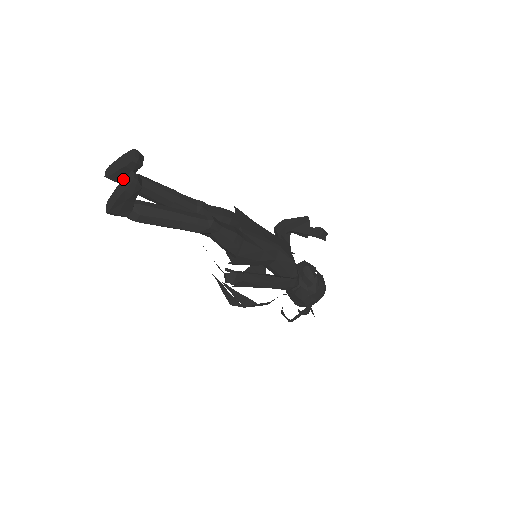
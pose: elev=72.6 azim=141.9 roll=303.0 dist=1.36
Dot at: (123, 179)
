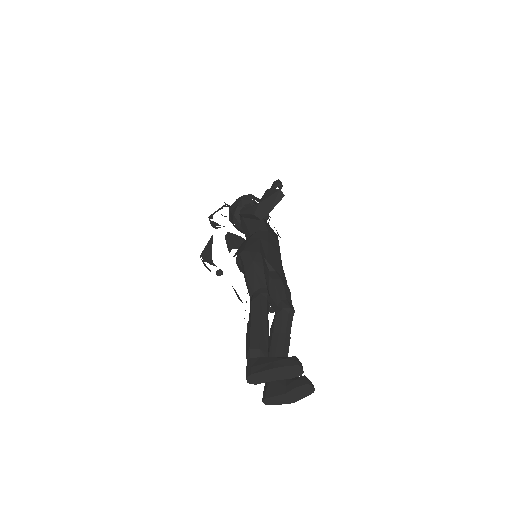
Dot at: (294, 389)
